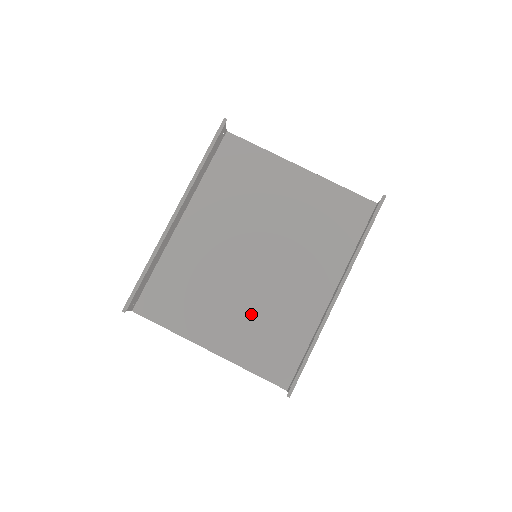
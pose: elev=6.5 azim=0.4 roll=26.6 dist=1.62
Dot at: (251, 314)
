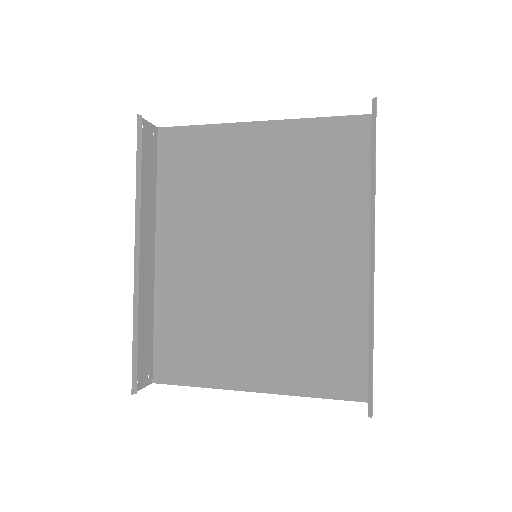
Dot at: (284, 328)
